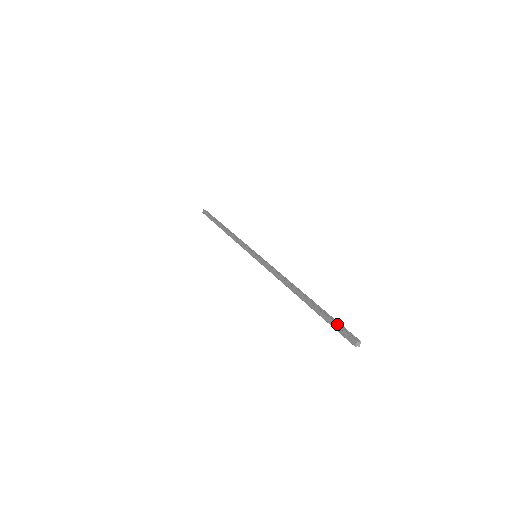
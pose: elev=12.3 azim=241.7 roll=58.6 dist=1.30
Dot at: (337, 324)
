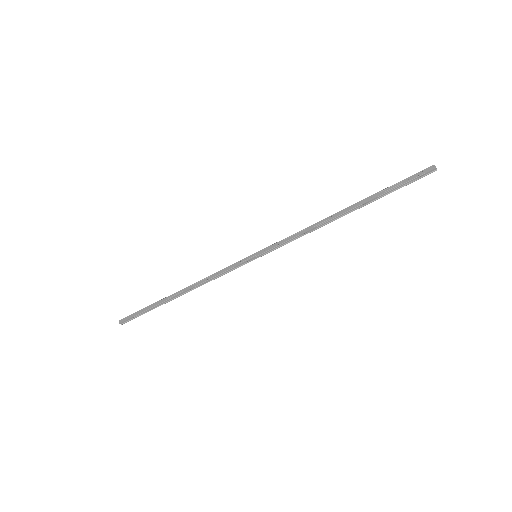
Dot at: occluded
